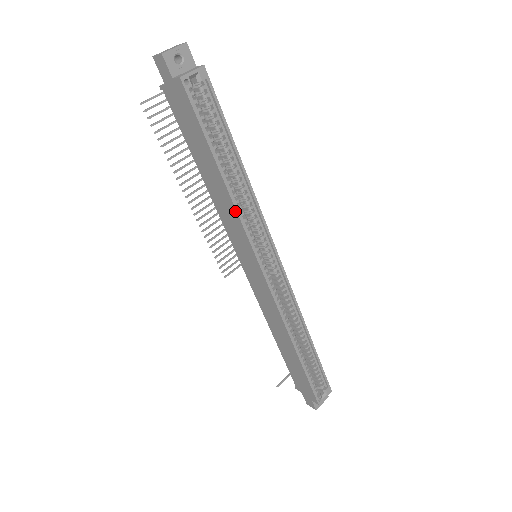
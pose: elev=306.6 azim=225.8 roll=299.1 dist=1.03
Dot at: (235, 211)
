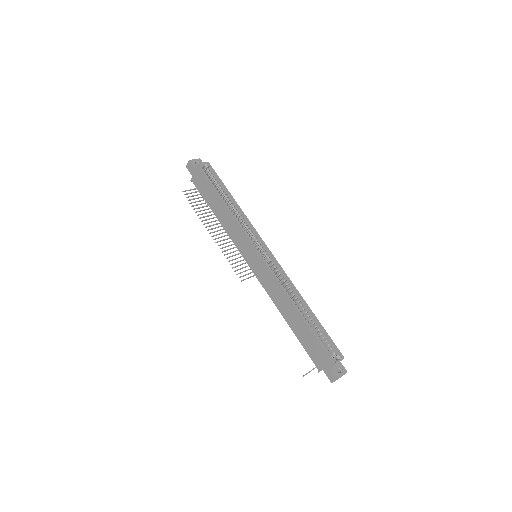
Dot at: (234, 220)
